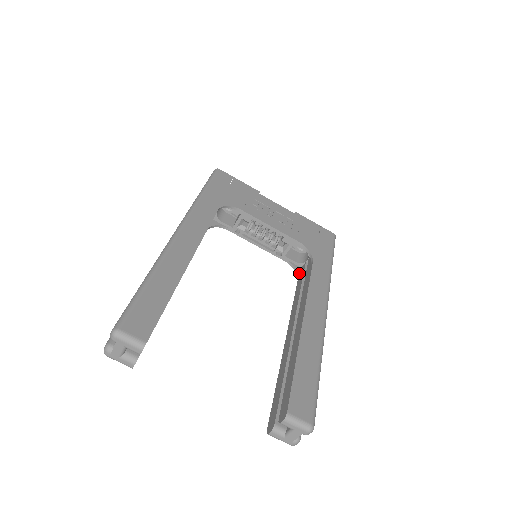
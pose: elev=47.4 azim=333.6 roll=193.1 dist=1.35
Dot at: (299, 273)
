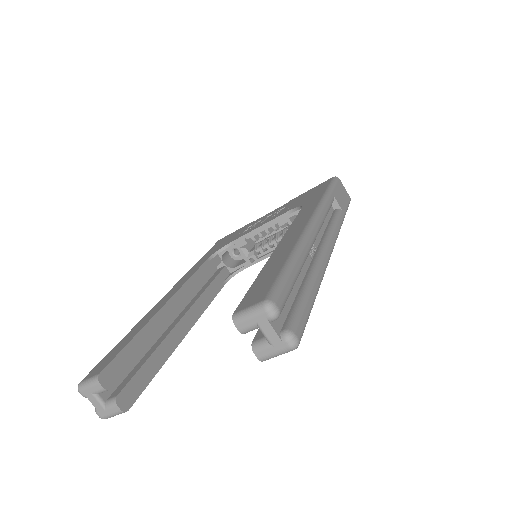
Dot at: occluded
